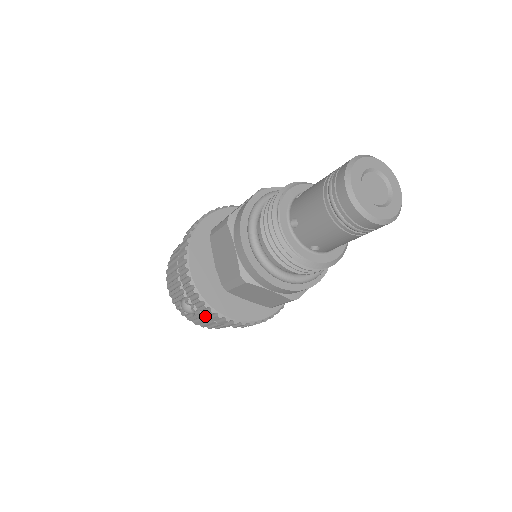
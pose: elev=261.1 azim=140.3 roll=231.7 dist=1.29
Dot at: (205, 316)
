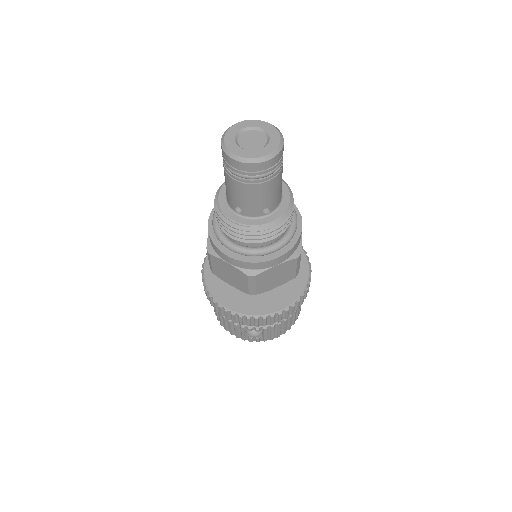
Dot at: occluded
